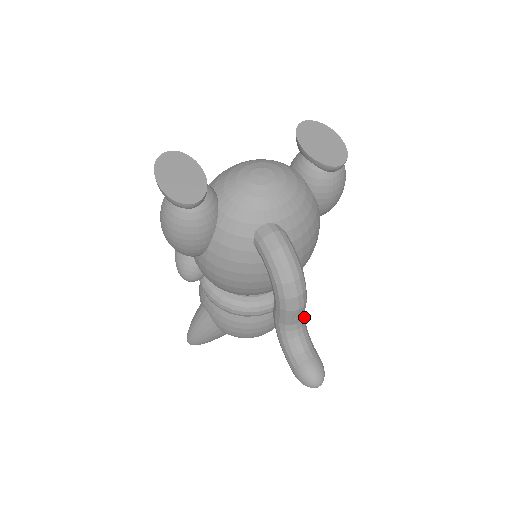
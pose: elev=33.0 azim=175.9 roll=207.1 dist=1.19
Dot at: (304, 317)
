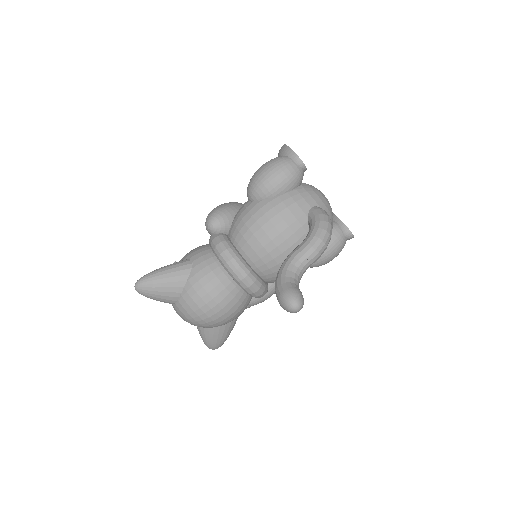
Dot at: occluded
